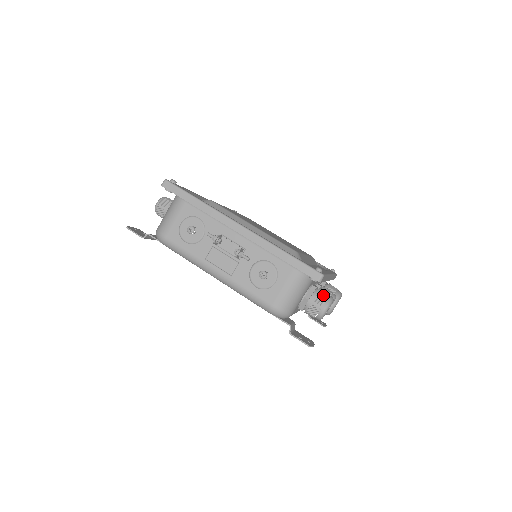
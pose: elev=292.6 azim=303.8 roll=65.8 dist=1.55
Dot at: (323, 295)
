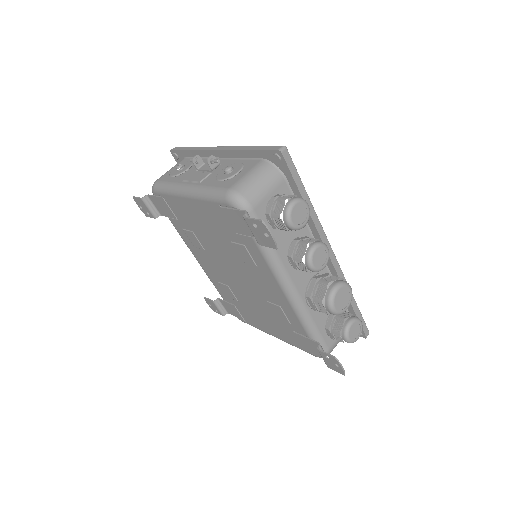
Dot at: (294, 196)
